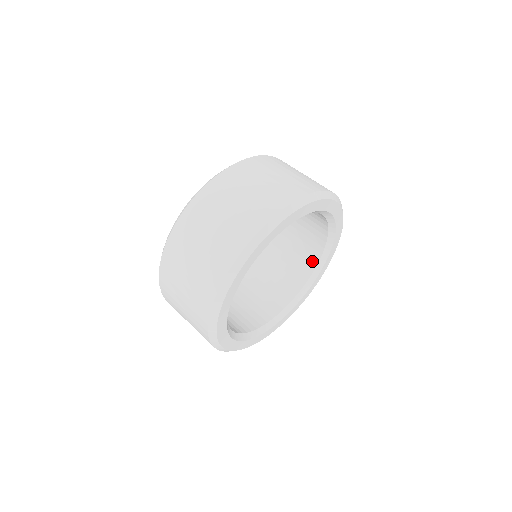
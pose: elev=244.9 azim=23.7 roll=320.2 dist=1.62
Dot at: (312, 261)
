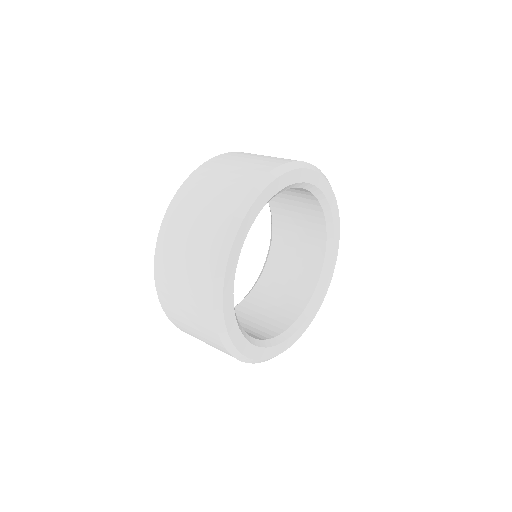
Dot at: (316, 209)
